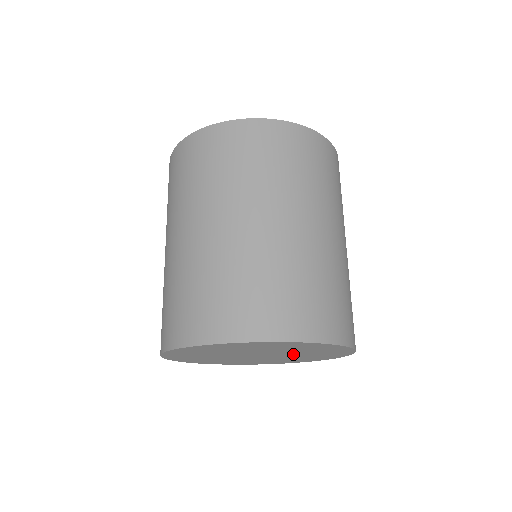
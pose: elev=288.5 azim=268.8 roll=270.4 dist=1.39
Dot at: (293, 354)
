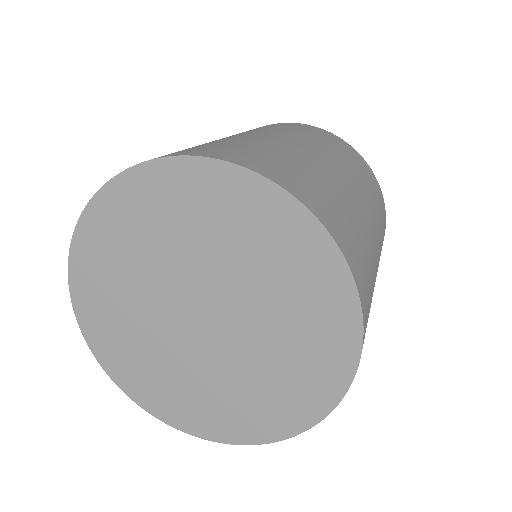
Dot at: (256, 323)
